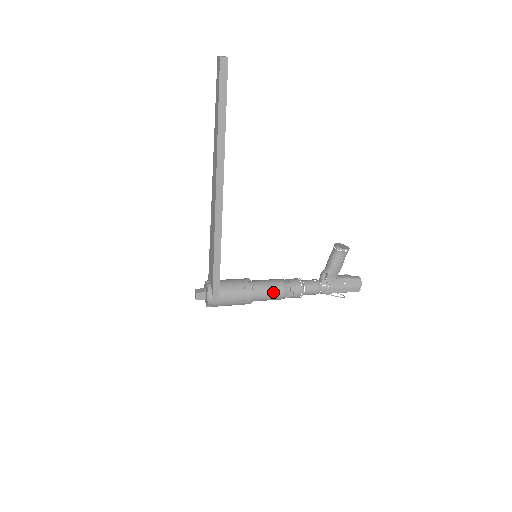
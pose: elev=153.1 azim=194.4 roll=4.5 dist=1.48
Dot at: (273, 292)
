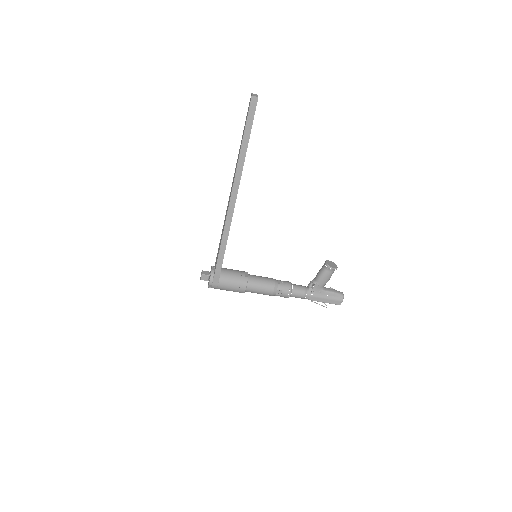
Dot at: (264, 288)
